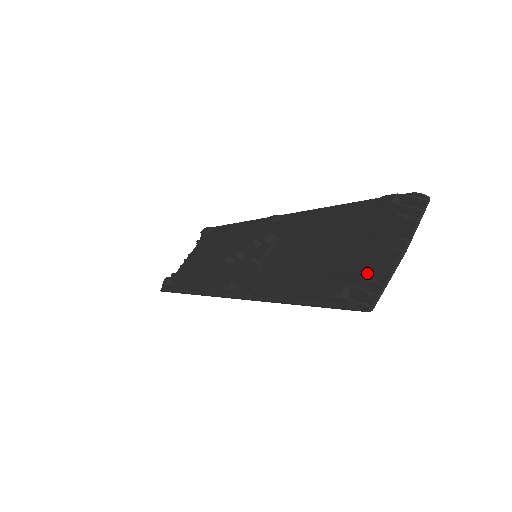
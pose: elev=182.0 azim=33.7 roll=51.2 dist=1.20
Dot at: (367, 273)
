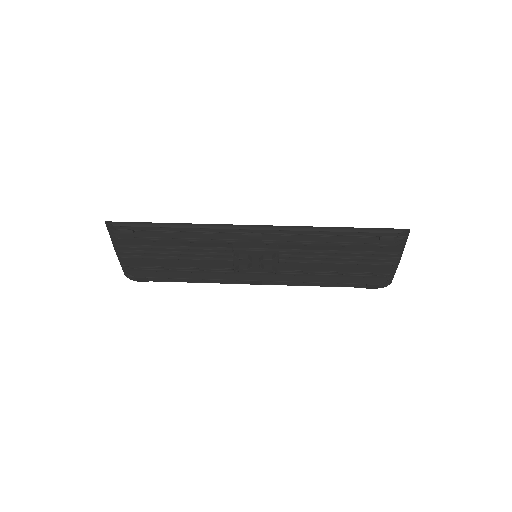
Dot at: (380, 268)
